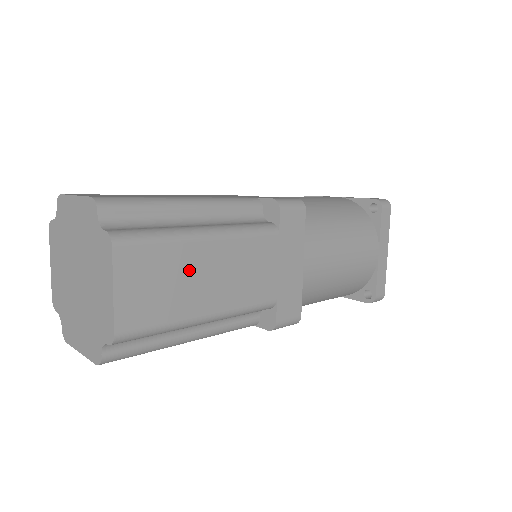
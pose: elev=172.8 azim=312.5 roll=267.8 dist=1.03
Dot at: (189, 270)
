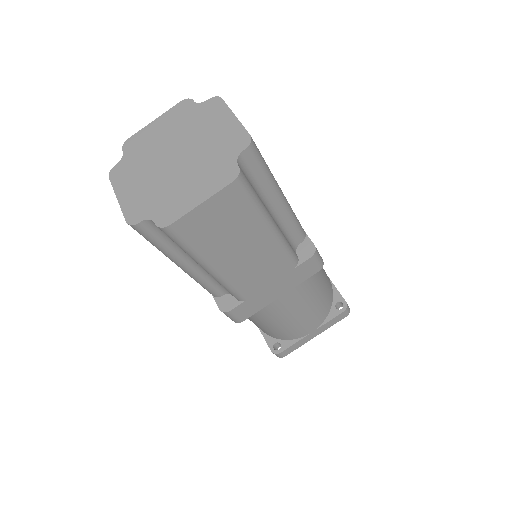
Dot at: occluded
